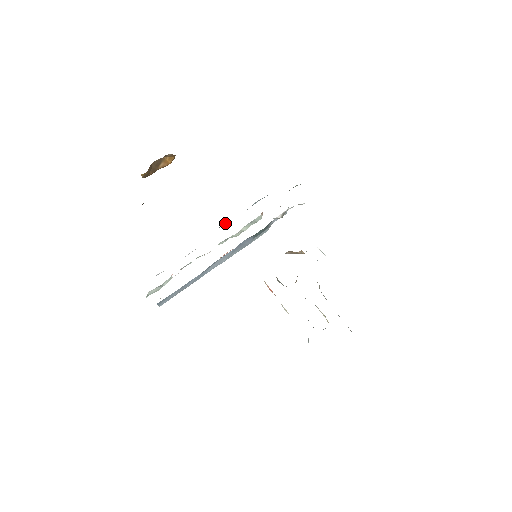
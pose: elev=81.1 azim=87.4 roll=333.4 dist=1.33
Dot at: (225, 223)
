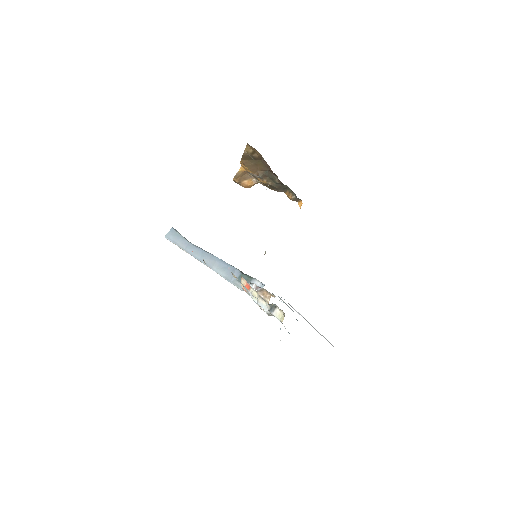
Dot at: occluded
